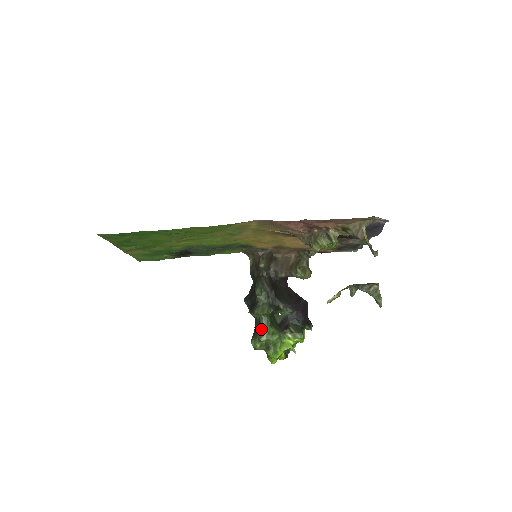
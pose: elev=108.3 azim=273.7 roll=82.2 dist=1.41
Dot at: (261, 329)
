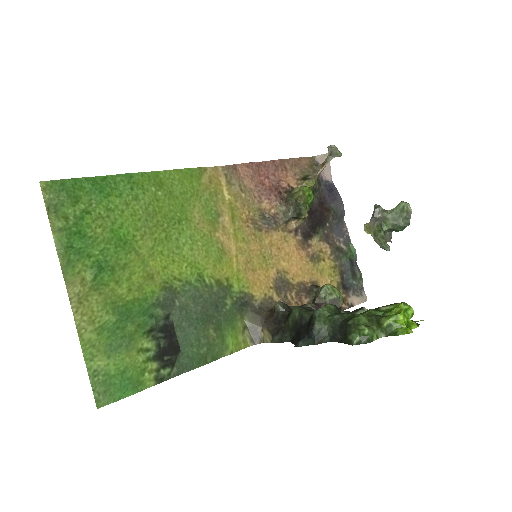
Dot at: (344, 320)
